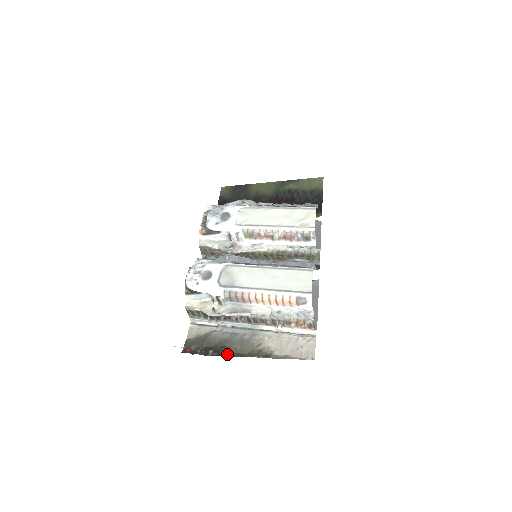
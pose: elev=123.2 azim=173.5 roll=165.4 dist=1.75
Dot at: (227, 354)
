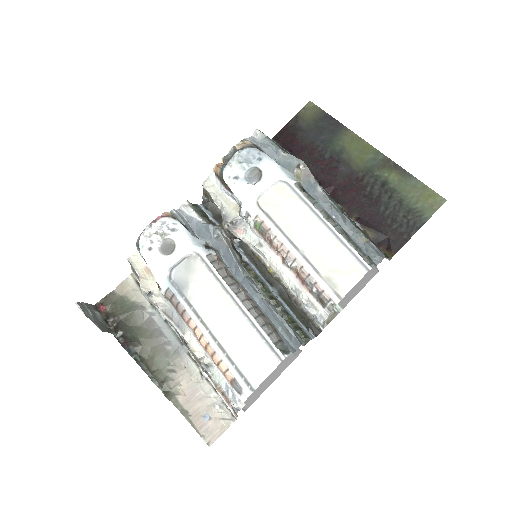
Dot at: (132, 352)
